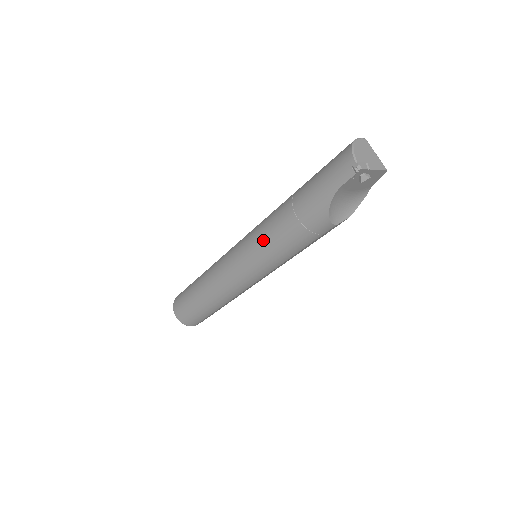
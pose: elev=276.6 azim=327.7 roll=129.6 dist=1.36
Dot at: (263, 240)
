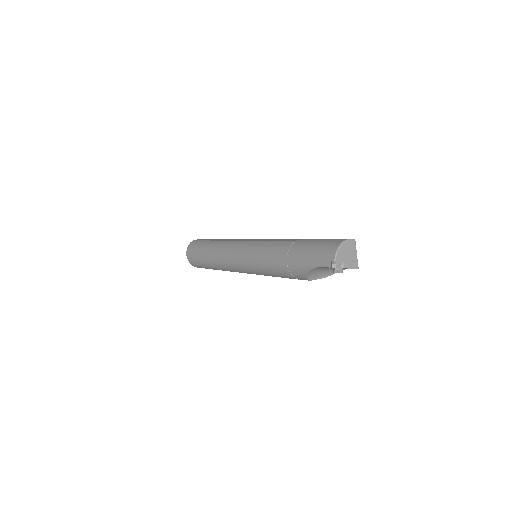
Dot at: (261, 257)
